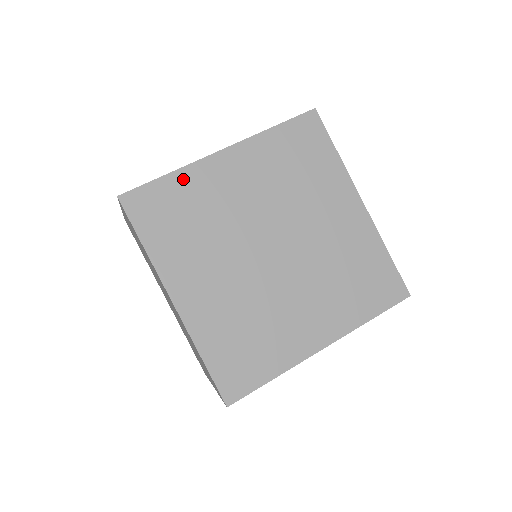
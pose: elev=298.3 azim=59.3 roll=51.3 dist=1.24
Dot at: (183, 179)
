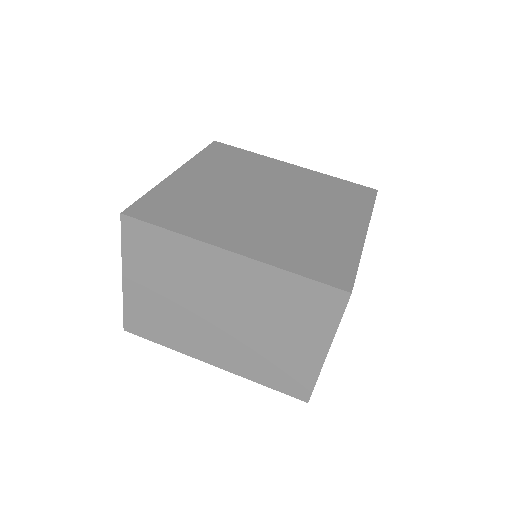
Dot at: (256, 157)
